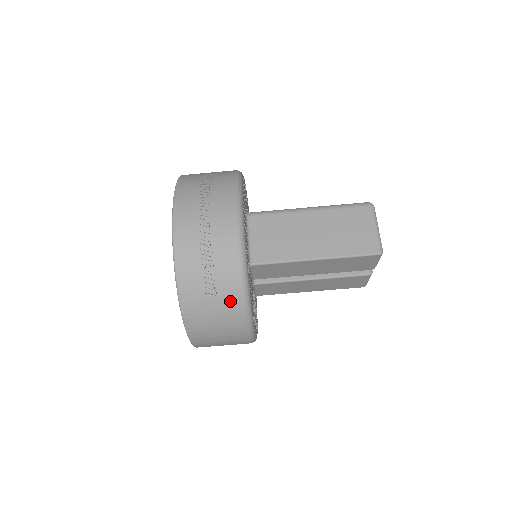
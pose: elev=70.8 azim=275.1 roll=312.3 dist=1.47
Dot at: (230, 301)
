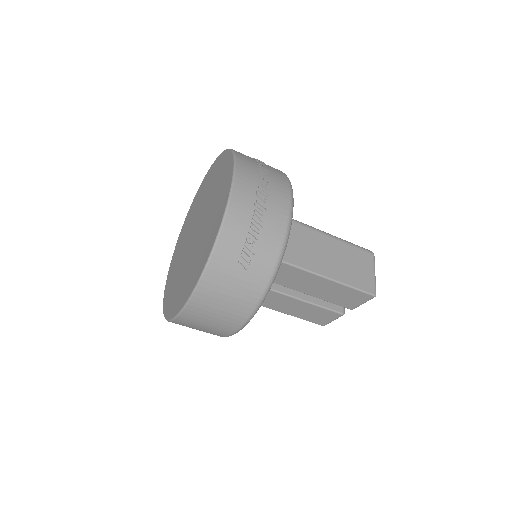
Dot at: (256, 280)
